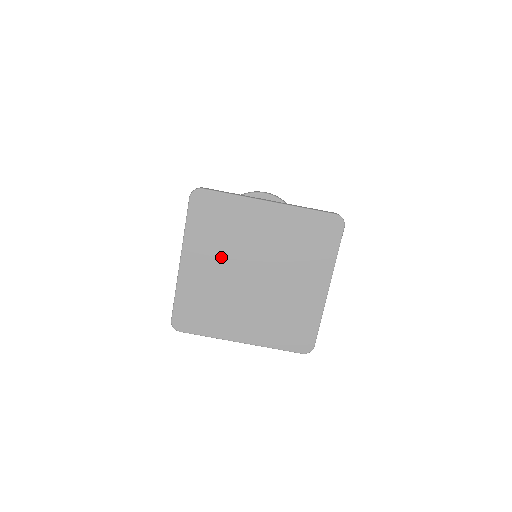
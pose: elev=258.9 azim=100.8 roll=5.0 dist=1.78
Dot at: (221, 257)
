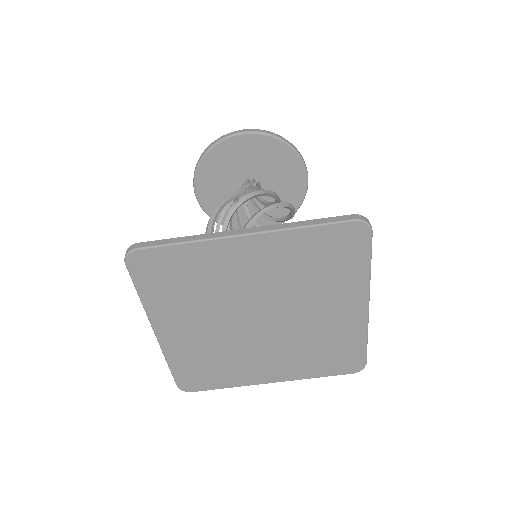
Dot at: (205, 315)
